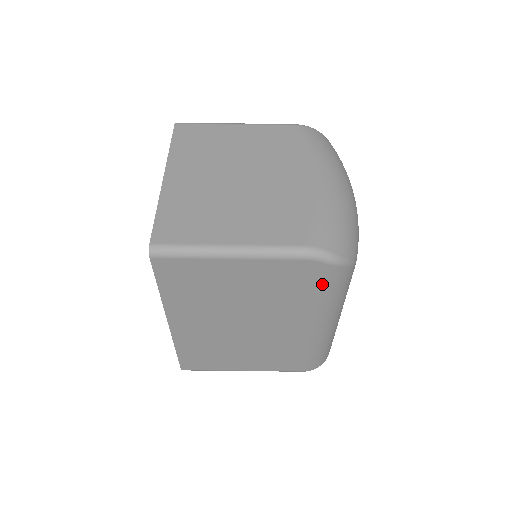
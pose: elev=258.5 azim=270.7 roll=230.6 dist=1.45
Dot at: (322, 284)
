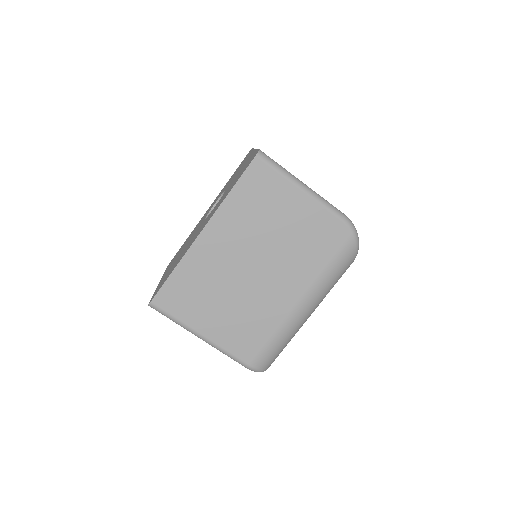
Dot at: (336, 253)
